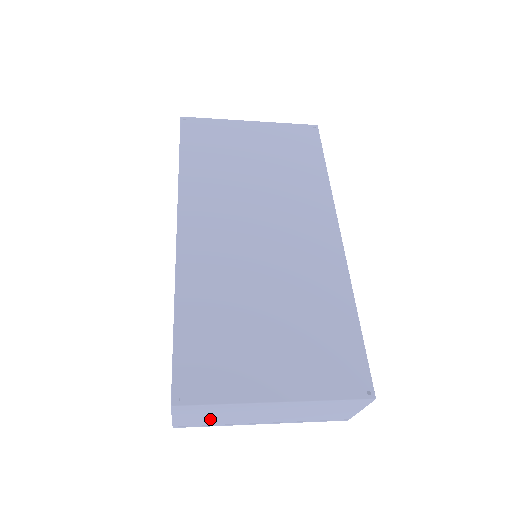
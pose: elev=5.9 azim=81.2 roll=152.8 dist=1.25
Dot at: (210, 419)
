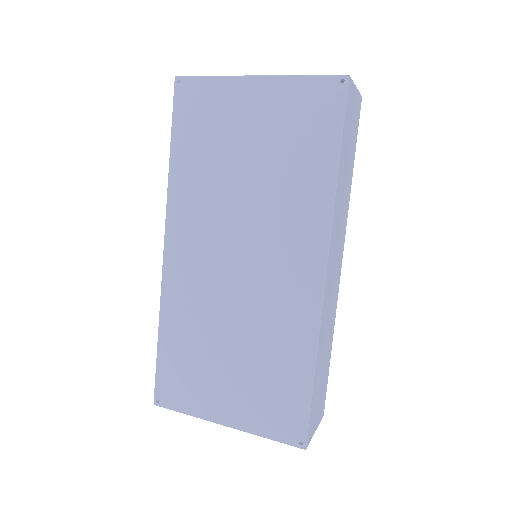
Dot at: occluded
